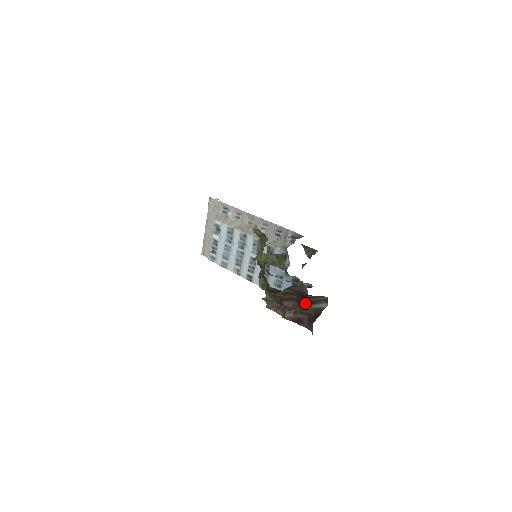
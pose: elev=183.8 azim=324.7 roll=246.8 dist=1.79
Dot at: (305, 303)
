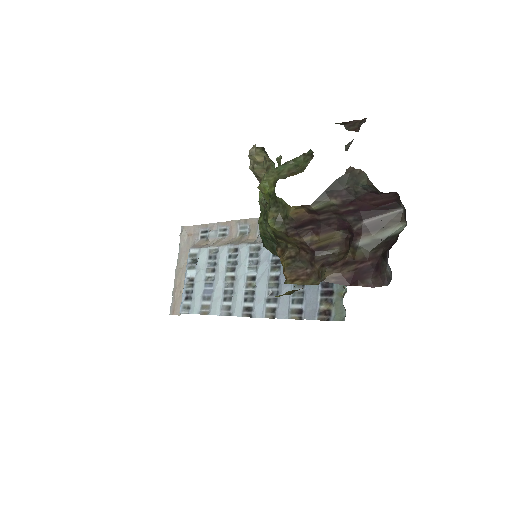
Dot at: (361, 232)
